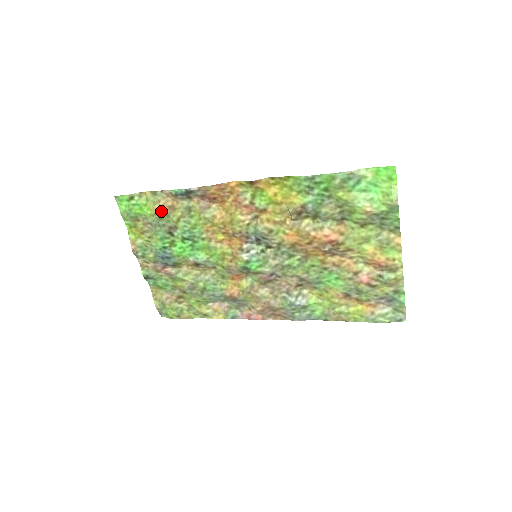
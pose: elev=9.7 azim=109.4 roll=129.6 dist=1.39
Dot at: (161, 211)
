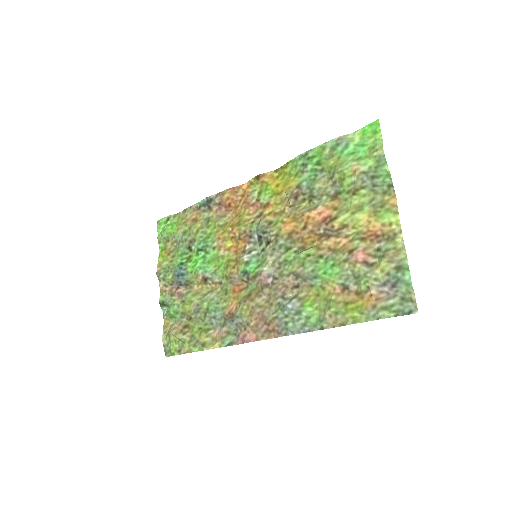
Dot at: (186, 225)
